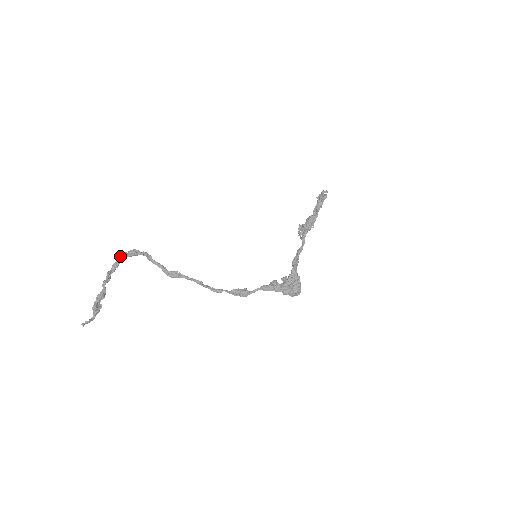
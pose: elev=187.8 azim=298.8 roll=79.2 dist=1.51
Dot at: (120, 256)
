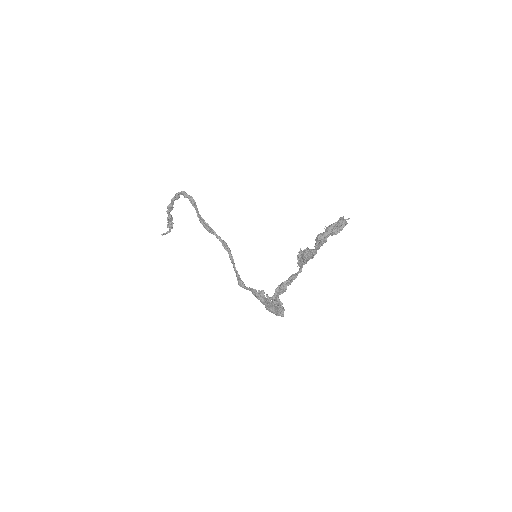
Dot at: (175, 194)
